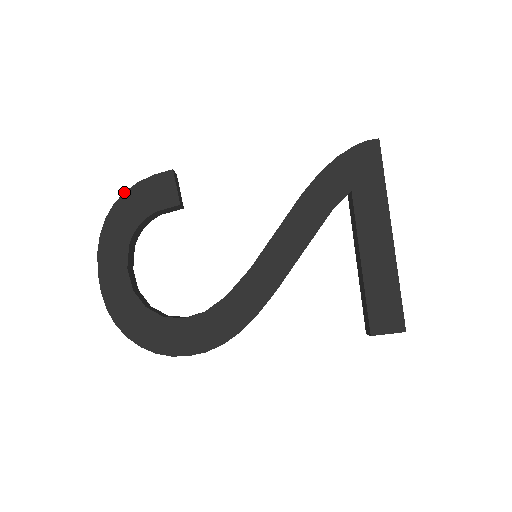
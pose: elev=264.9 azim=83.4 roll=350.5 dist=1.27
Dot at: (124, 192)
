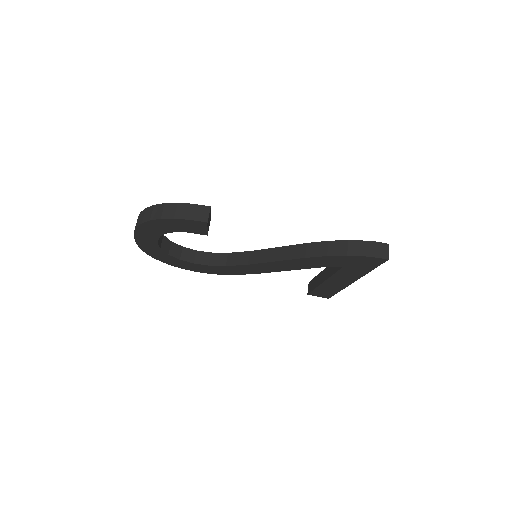
Dot at: (160, 219)
